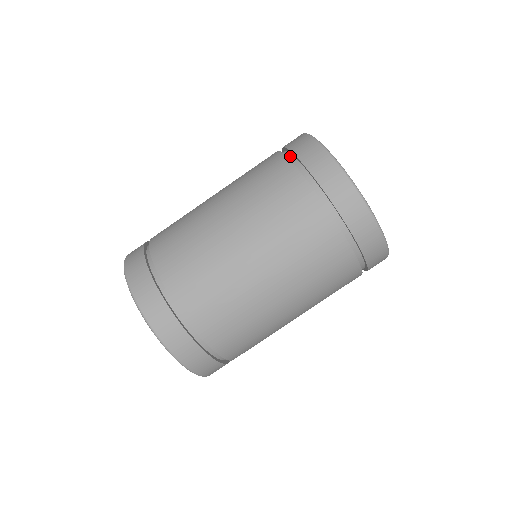
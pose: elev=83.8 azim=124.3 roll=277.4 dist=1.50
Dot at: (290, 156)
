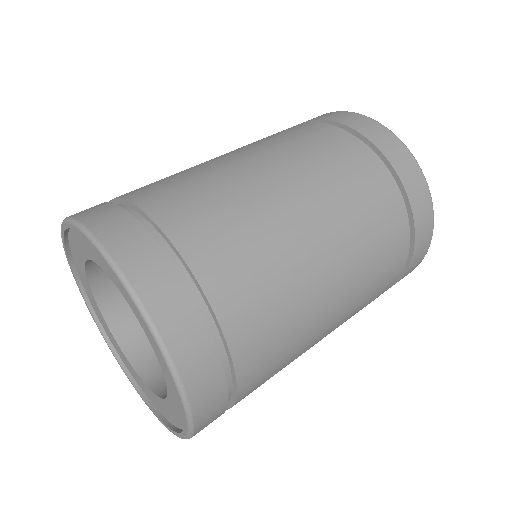
Dot at: occluded
